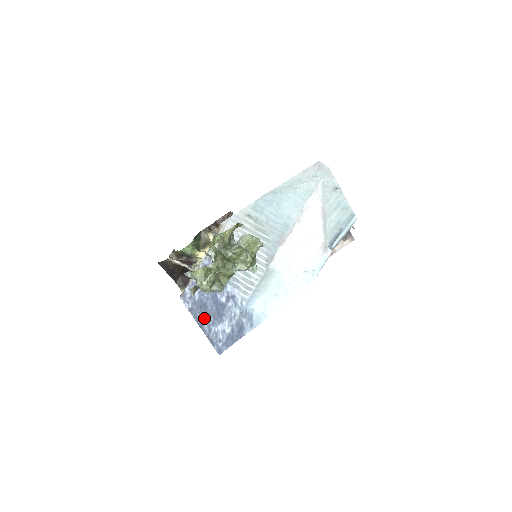
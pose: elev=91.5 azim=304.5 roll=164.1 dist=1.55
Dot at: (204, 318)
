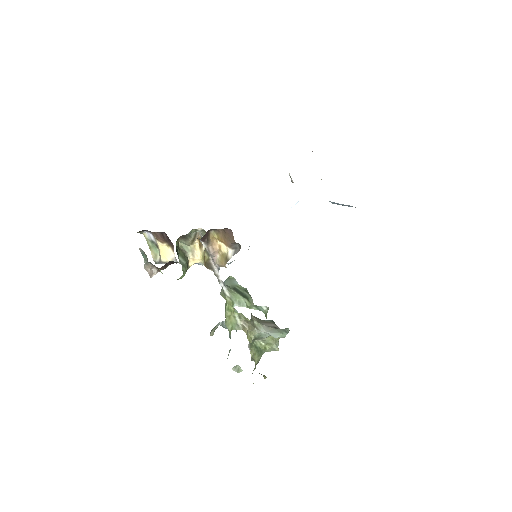
Dot at: occluded
